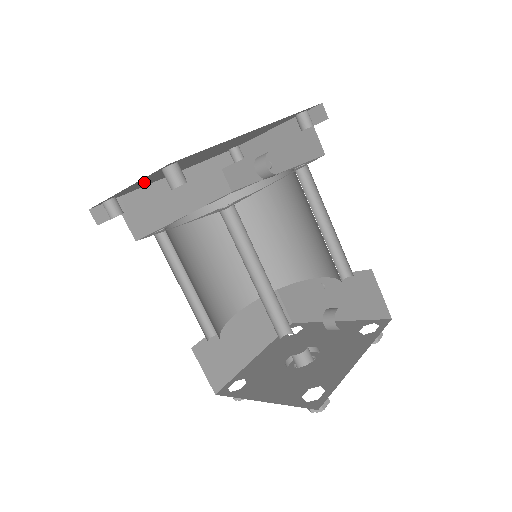
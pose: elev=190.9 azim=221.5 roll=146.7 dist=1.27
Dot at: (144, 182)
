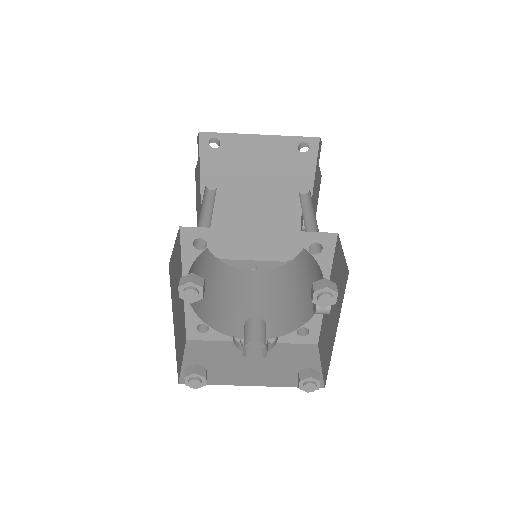
Dot at: (245, 159)
